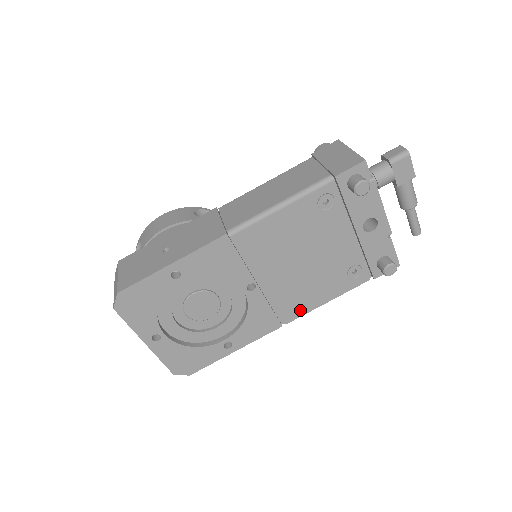
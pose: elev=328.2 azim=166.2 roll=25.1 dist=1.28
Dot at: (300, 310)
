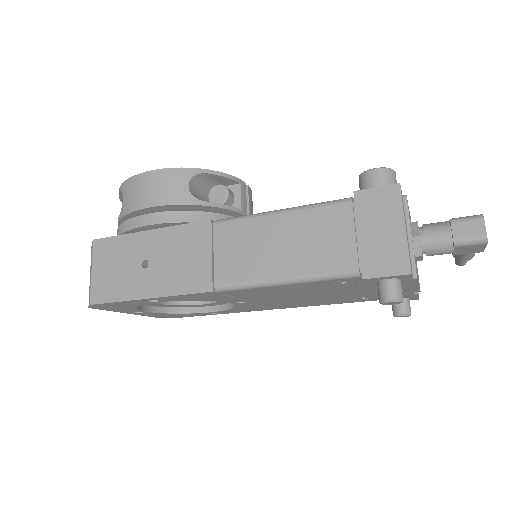
Dot at: (294, 306)
